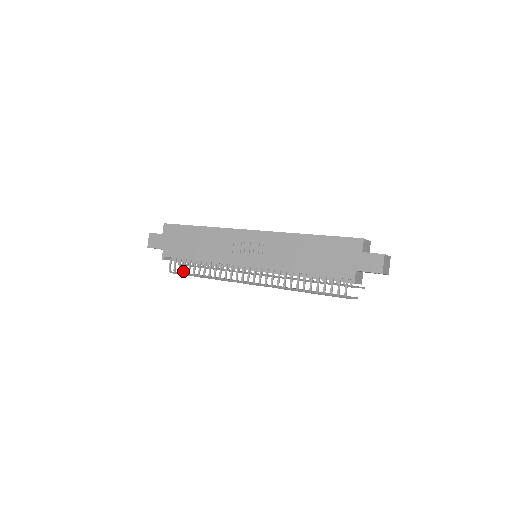
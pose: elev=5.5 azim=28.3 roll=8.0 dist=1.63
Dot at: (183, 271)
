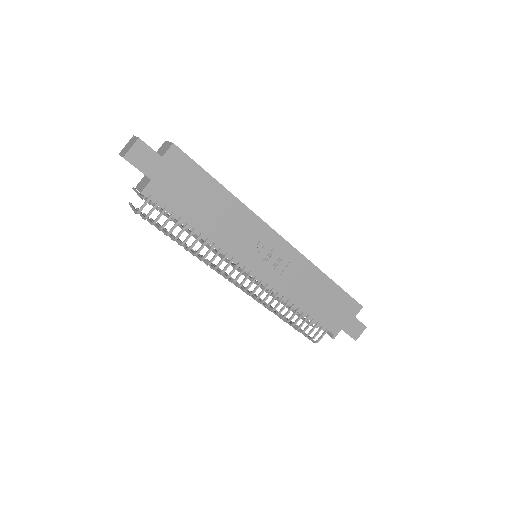
Dot at: (163, 226)
